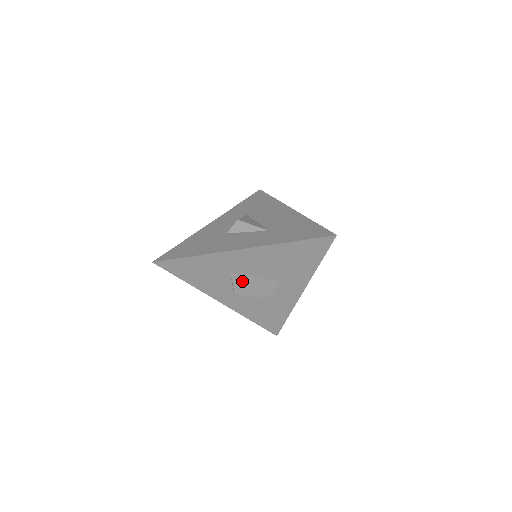
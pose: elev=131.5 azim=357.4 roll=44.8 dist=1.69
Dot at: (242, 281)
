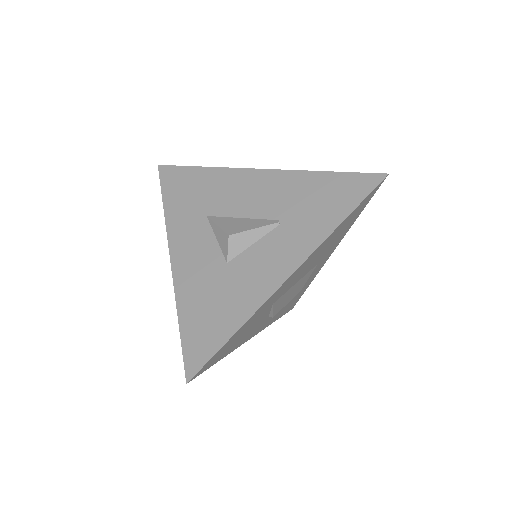
Dot at: (282, 300)
